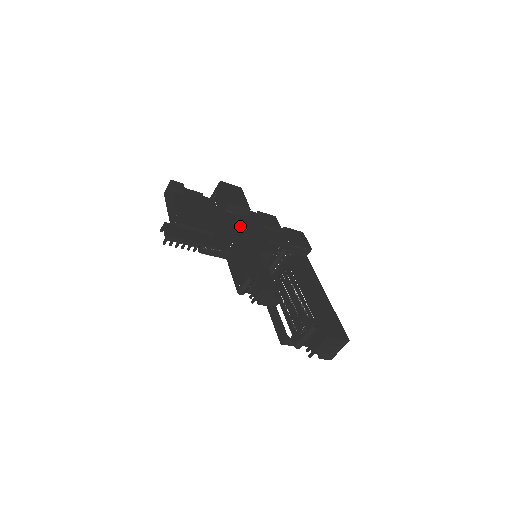
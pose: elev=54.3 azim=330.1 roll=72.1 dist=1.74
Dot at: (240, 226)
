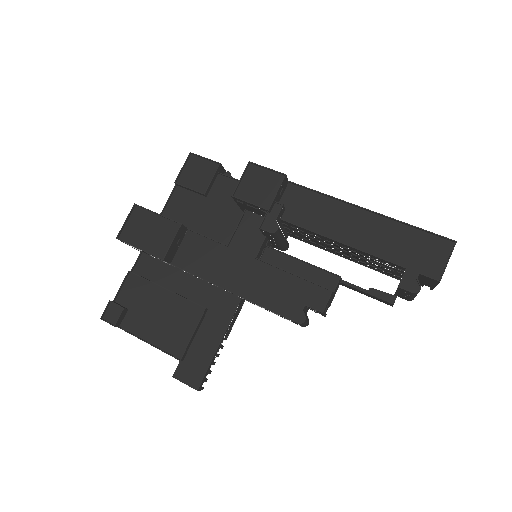
Dot at: (203, 255)
